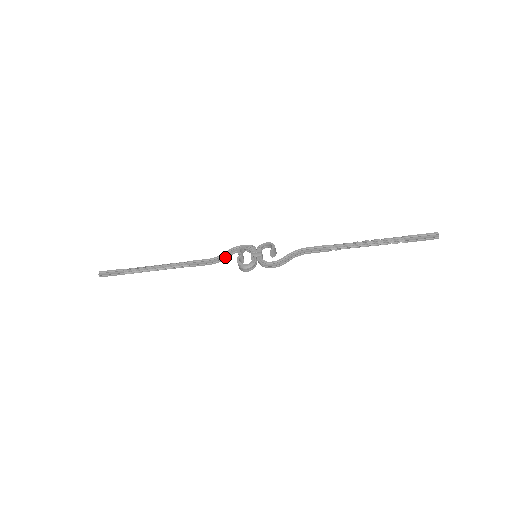
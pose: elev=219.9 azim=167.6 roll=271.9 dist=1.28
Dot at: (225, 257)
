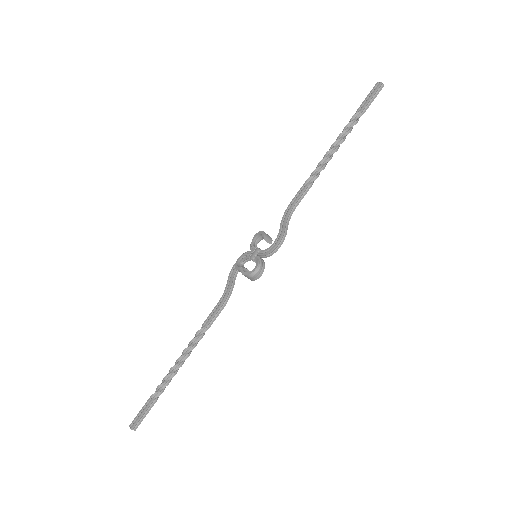
Dot at: (231, 287)
